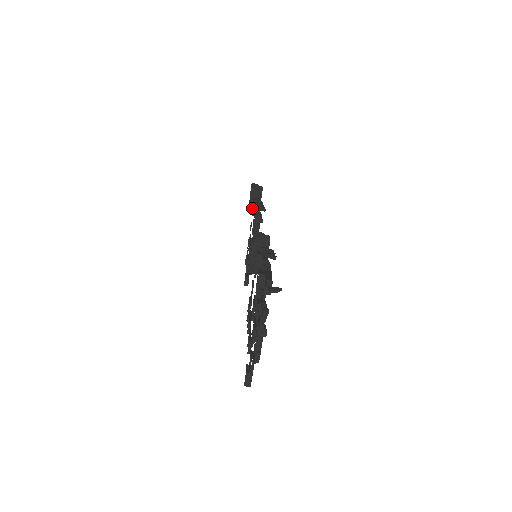
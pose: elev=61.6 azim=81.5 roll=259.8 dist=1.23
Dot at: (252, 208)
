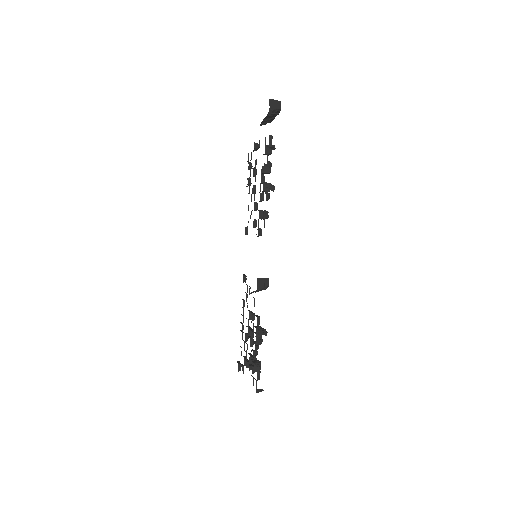
Dot at: (262, 173)
